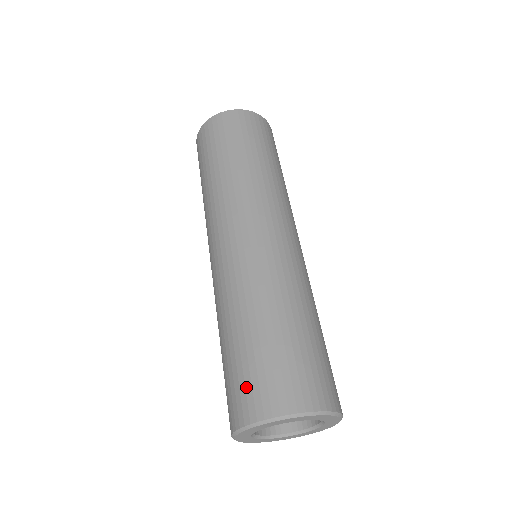
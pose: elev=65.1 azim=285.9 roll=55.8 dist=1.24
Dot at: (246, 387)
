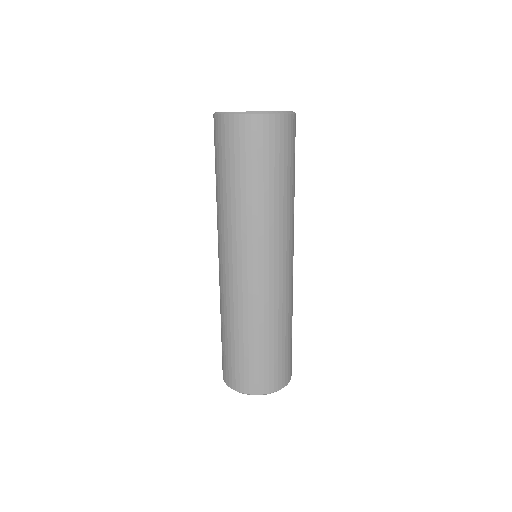
Dot at: (240, 374)
